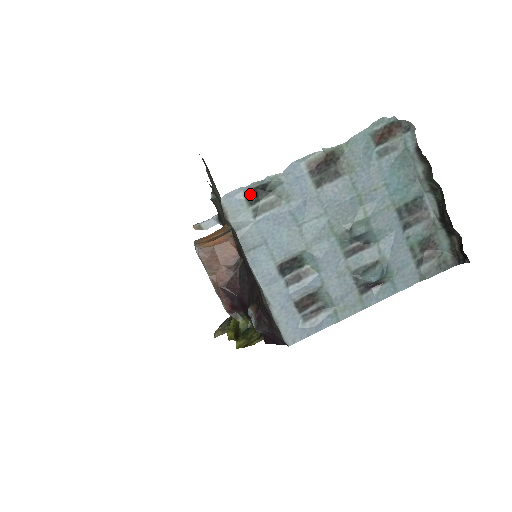
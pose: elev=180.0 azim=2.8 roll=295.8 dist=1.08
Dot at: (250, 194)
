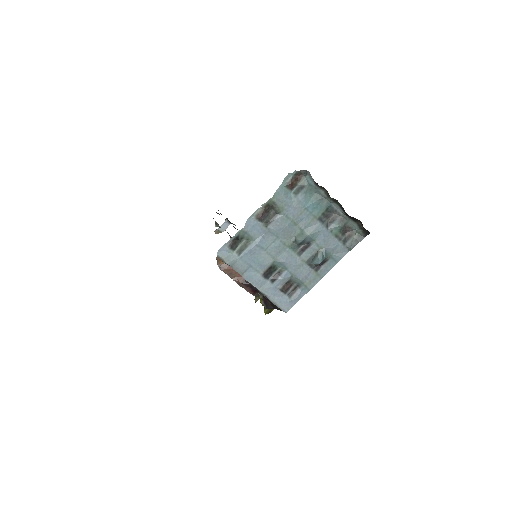
Dot at: (231, 245)
